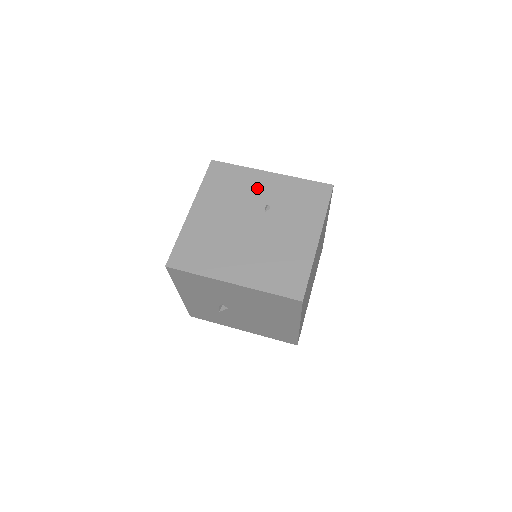
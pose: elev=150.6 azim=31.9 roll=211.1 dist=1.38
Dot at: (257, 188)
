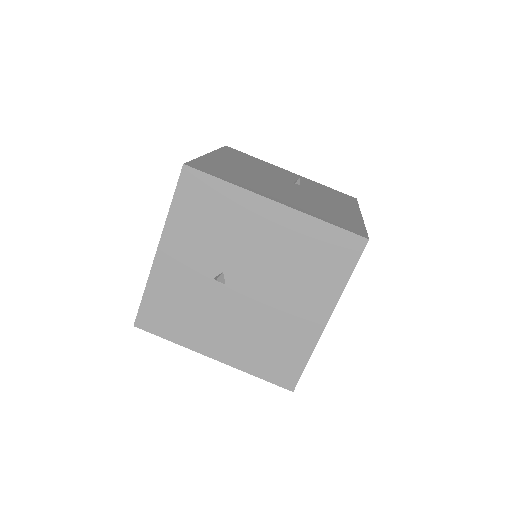
Dot at: (280, 172)
